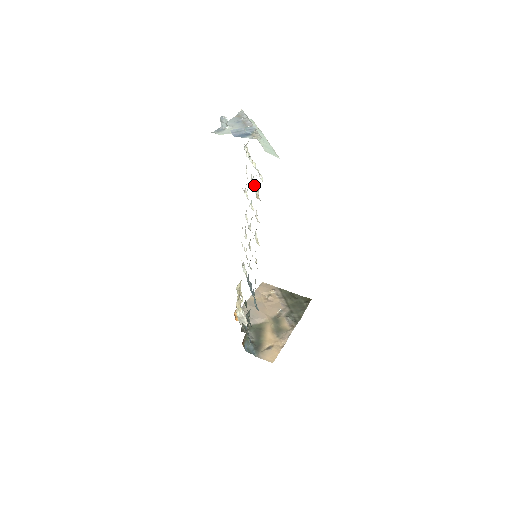
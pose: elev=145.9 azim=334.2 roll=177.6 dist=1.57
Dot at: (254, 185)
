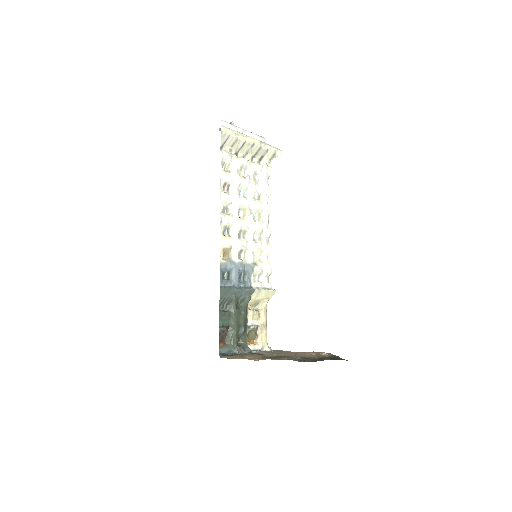
Dot at: (246, 178)
